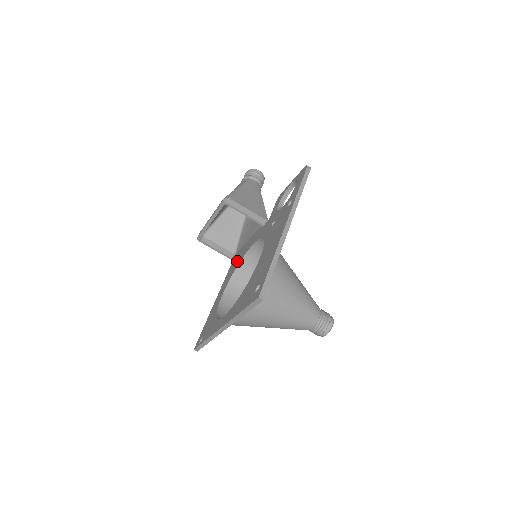
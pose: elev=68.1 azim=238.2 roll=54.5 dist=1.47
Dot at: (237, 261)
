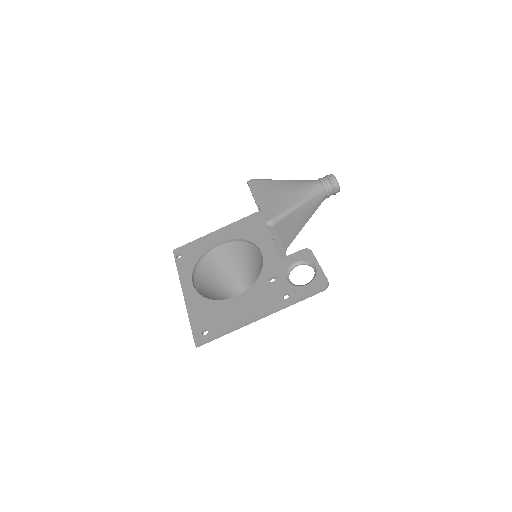
Dot at: (250, 231)
